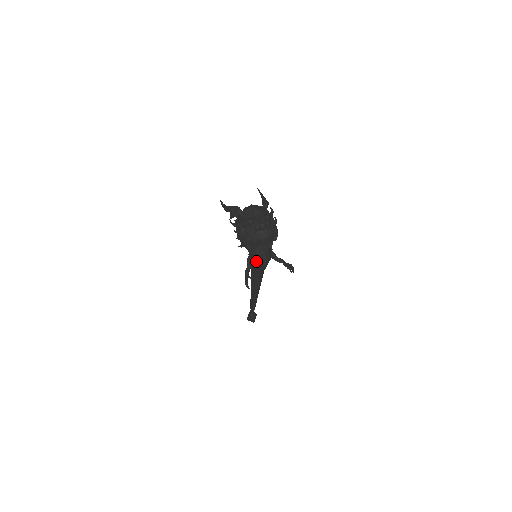
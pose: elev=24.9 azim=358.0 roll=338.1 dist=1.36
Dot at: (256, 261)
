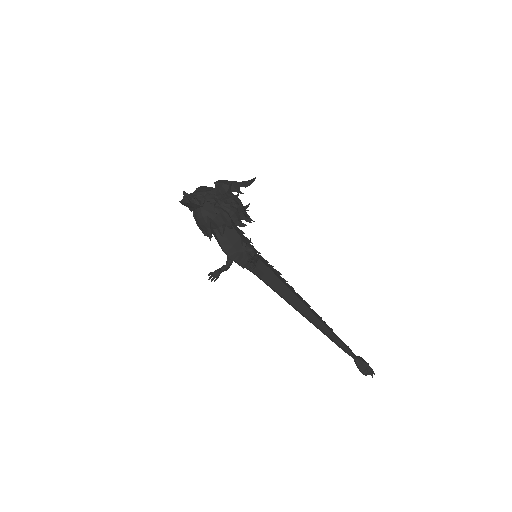
Dot at: occluded
